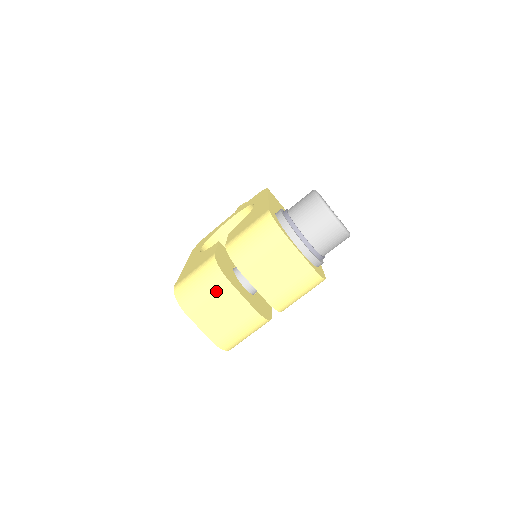
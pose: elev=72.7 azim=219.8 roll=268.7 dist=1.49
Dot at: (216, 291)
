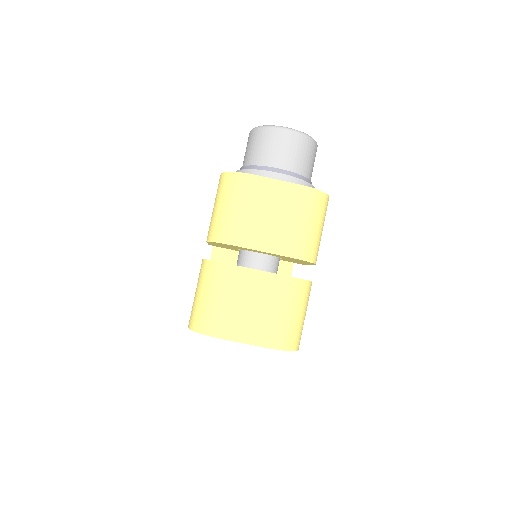
Dot at: (228, 286)
